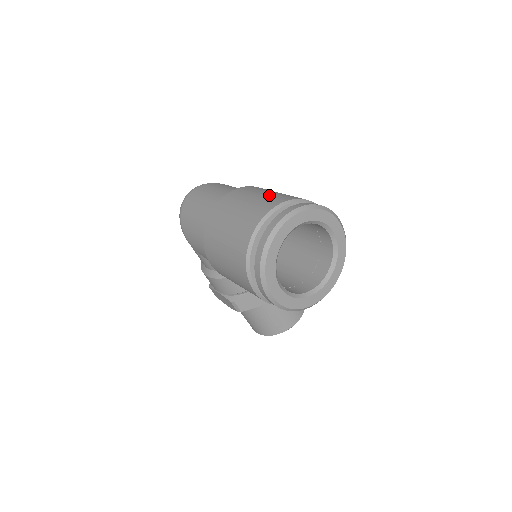
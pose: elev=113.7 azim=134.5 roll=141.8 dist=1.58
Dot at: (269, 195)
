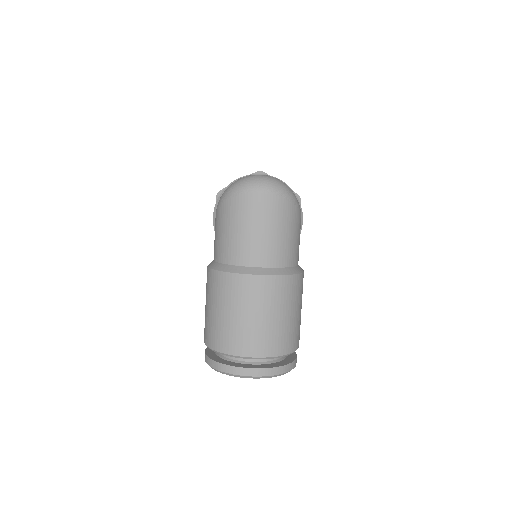
Dot at: (274, 329)
